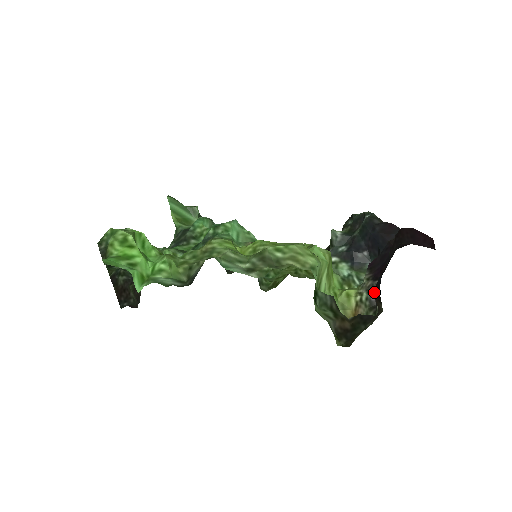
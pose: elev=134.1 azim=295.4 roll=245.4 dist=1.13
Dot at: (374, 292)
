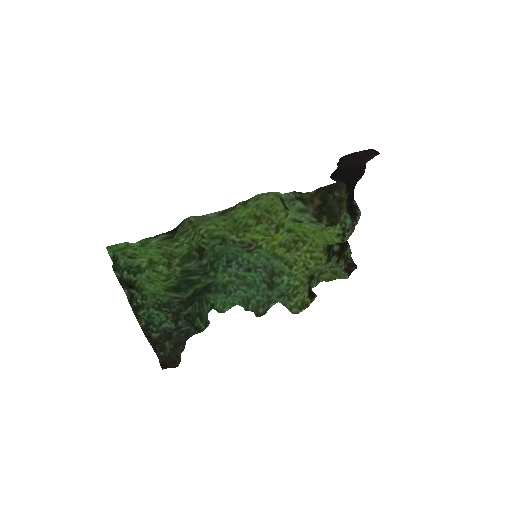
Dot at: occluded
